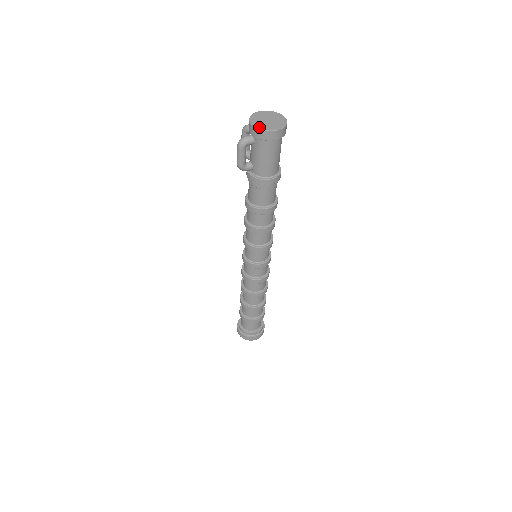
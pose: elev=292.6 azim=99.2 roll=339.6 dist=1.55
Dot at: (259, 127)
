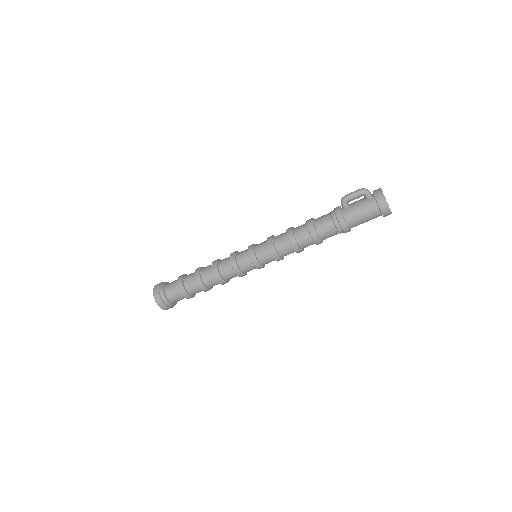
Dot at: (384, 196)
